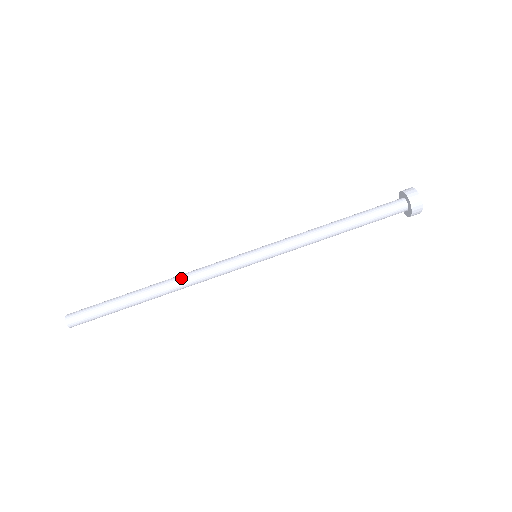
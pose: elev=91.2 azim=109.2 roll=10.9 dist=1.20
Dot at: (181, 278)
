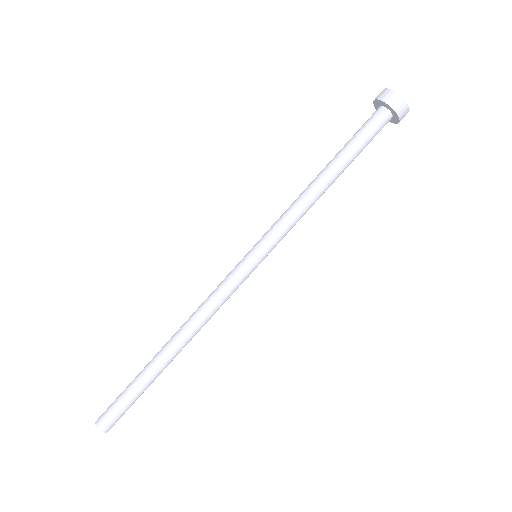
Dot at: (193, 325)
